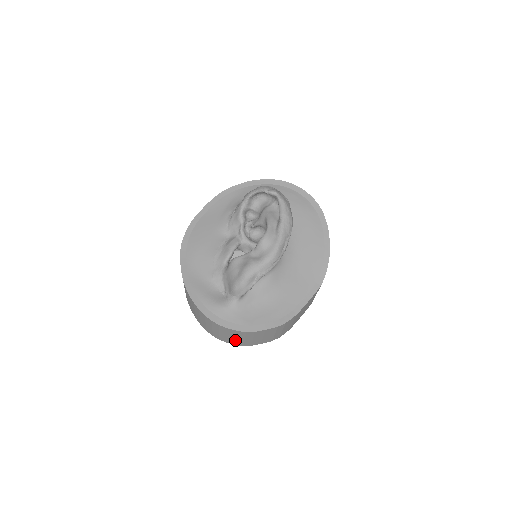
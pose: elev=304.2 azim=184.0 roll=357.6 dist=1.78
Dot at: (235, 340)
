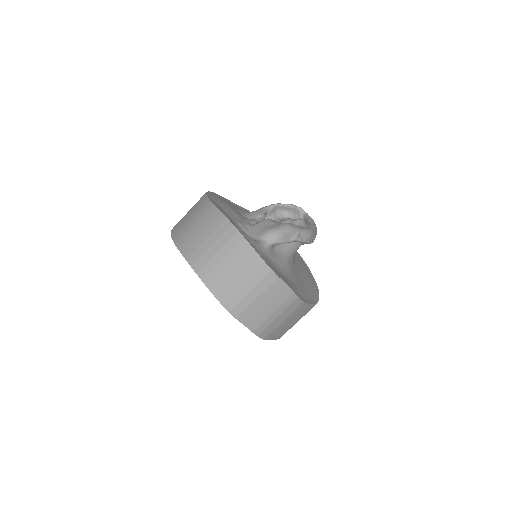
Dot at: (235, 290)
